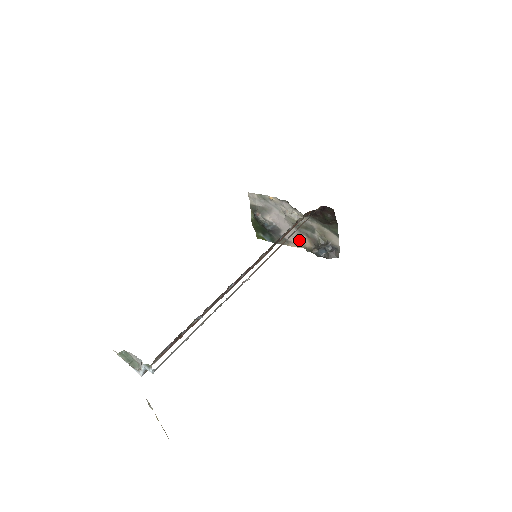
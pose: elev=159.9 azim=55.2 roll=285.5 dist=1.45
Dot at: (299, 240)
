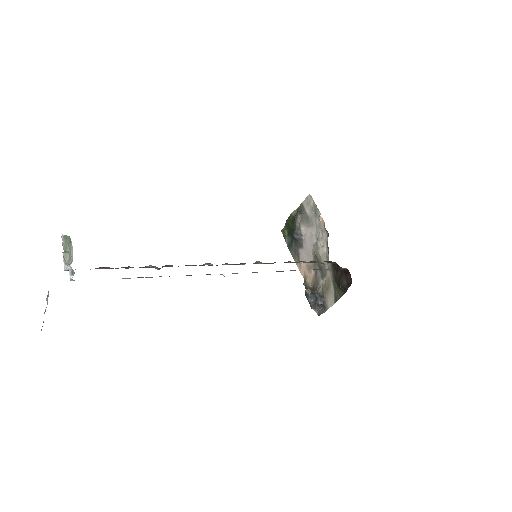
Dot at: (307, 269)
